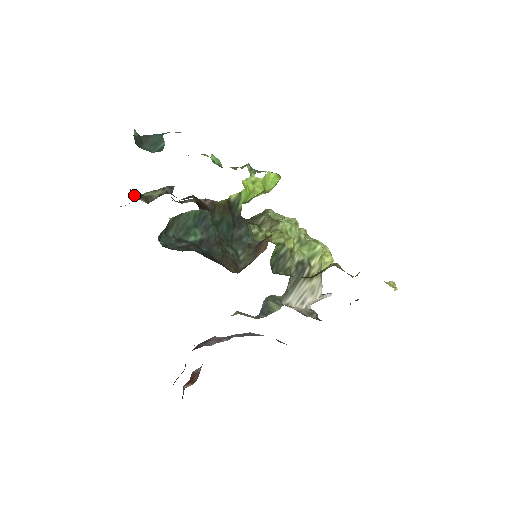
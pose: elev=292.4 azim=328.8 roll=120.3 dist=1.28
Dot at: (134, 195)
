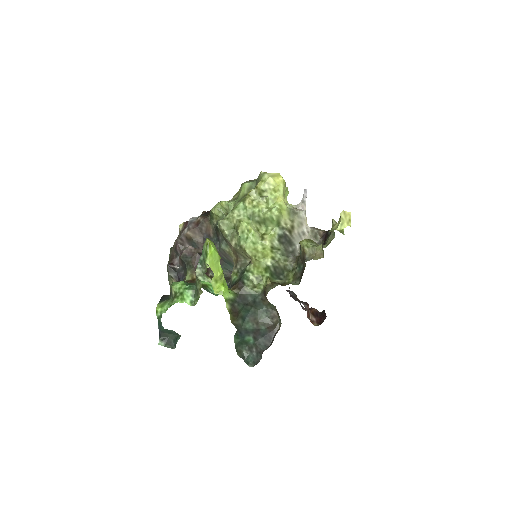
Dot at: occluded
